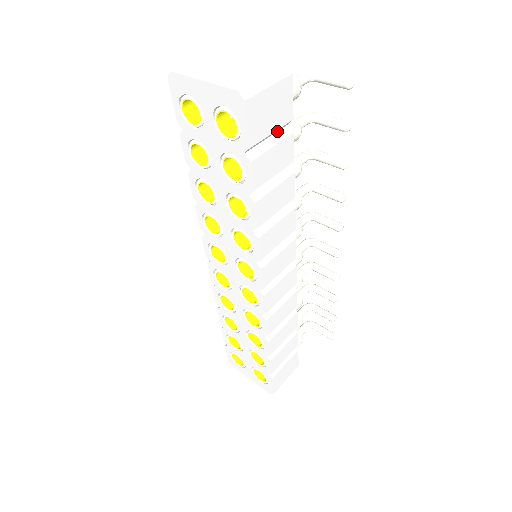
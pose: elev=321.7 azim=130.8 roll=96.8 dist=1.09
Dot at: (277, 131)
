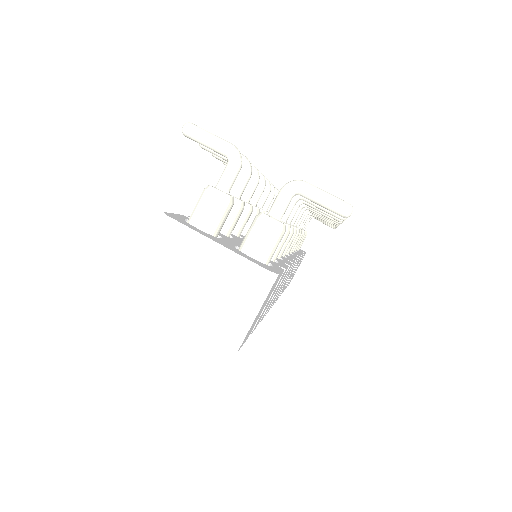
Dot at: occluded
